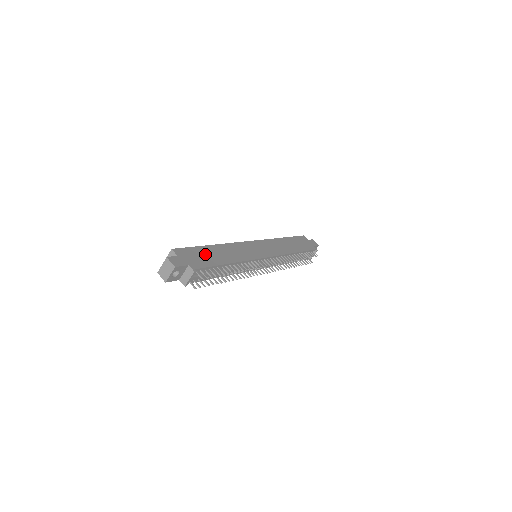
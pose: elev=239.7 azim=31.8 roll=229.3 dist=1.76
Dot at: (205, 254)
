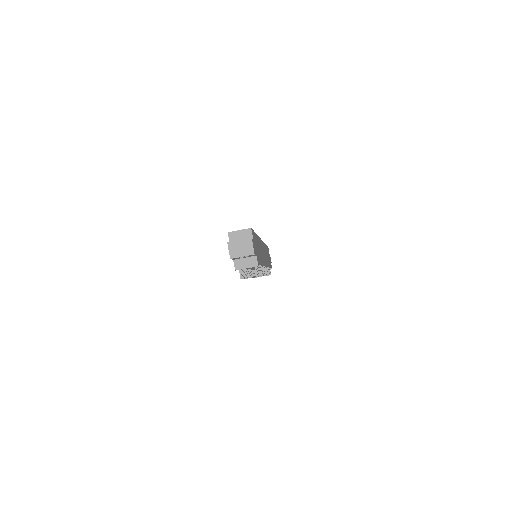
Dot at: (257, 245)
